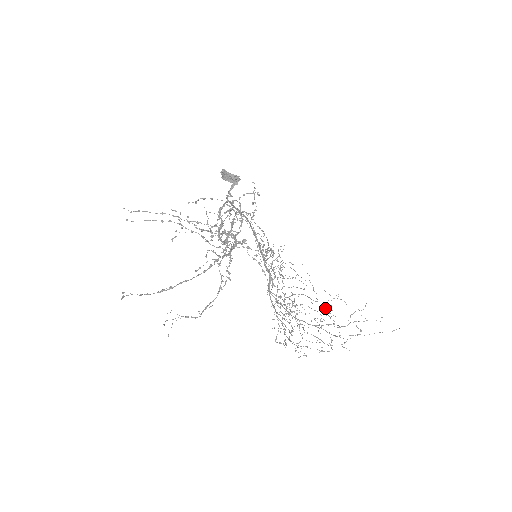
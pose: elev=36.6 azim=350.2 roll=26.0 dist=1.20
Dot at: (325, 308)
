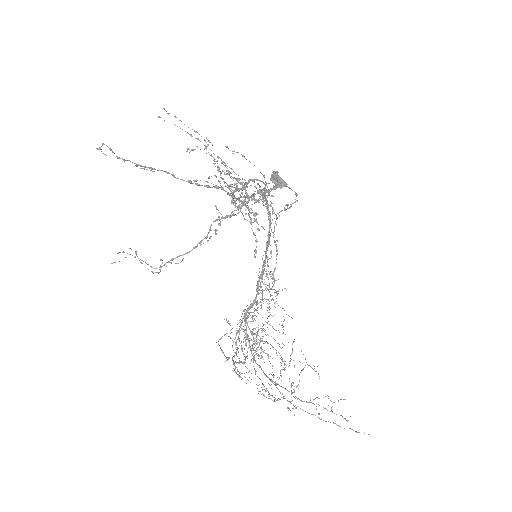
Dot at: occluded
